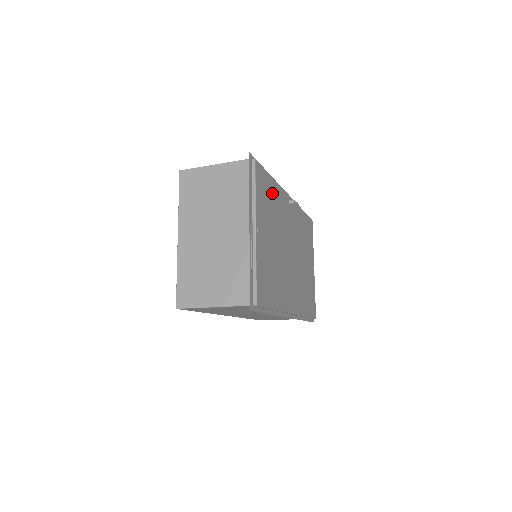
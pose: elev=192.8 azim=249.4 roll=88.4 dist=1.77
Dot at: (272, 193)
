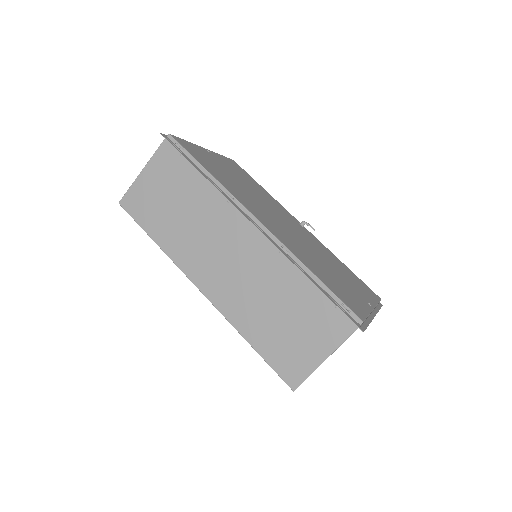
Dot at: (257, 186)
